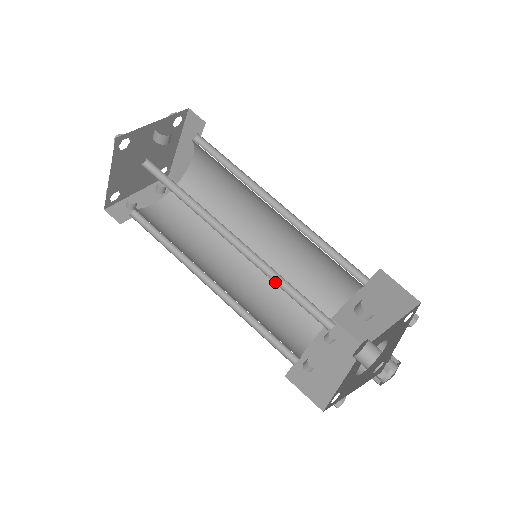
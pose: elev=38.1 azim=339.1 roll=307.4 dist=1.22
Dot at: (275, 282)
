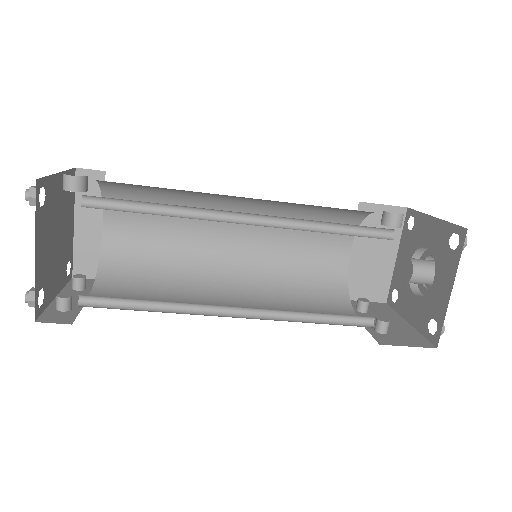
Dot at: occluded
